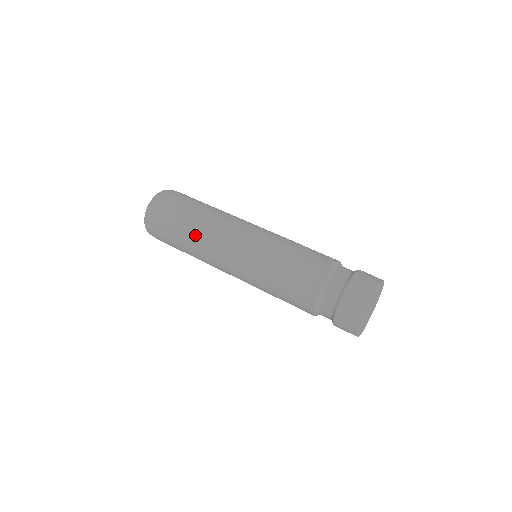
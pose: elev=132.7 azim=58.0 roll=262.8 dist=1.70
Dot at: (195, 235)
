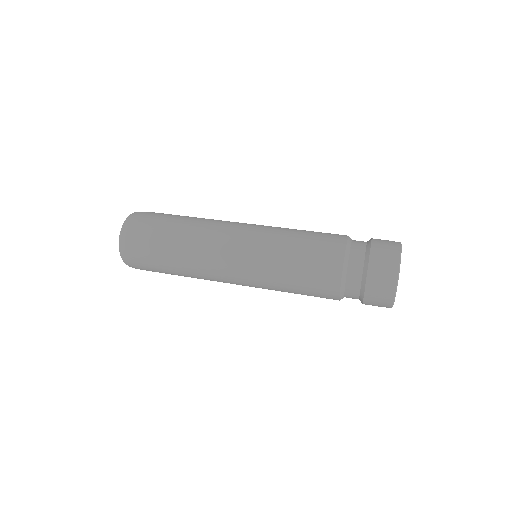
Dot at: (185, 262)
